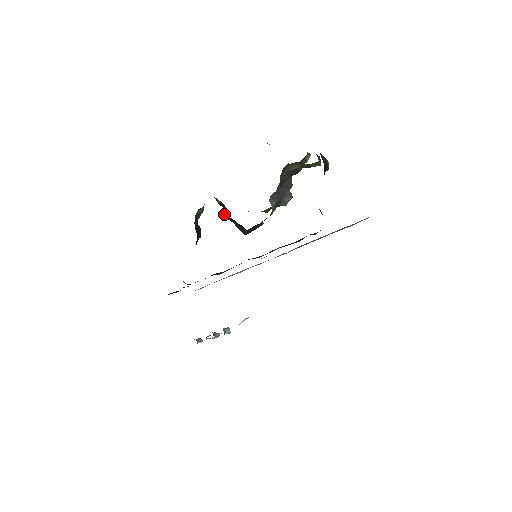
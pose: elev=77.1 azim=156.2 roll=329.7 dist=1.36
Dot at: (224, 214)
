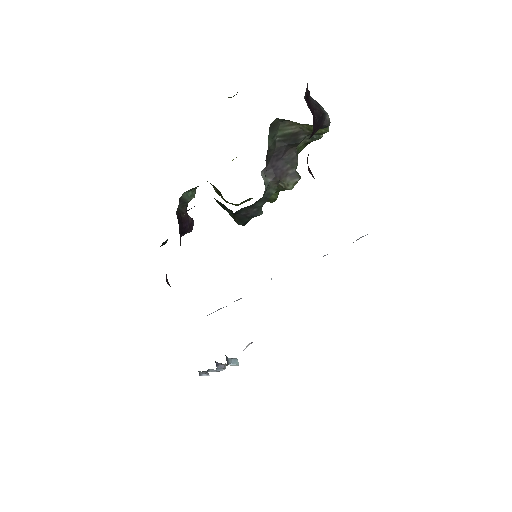
Dot at: (216, 200)
